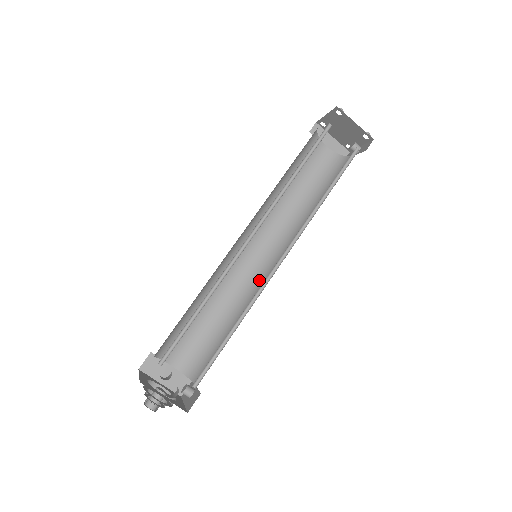
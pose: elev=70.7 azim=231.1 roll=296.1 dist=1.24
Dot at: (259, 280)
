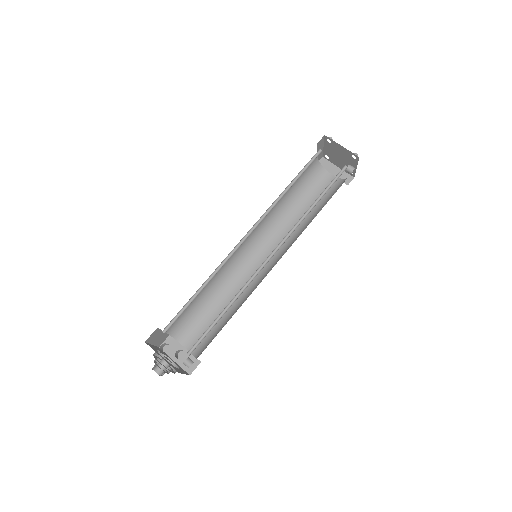
Dot at: (261, 279)
